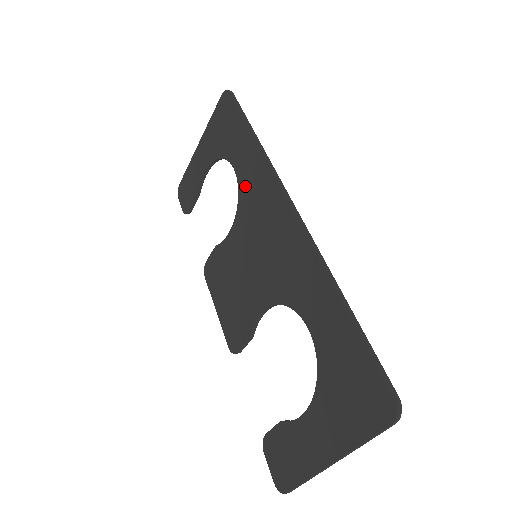
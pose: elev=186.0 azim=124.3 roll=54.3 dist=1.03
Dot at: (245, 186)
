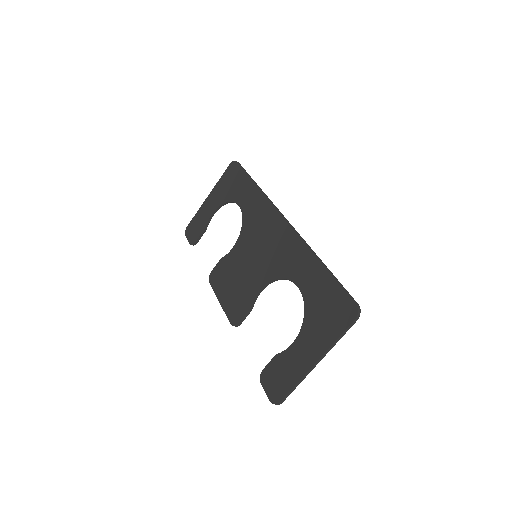
Dot at: (248, 215)
